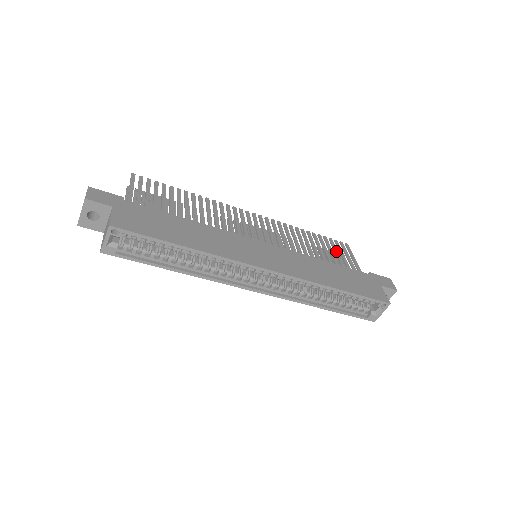
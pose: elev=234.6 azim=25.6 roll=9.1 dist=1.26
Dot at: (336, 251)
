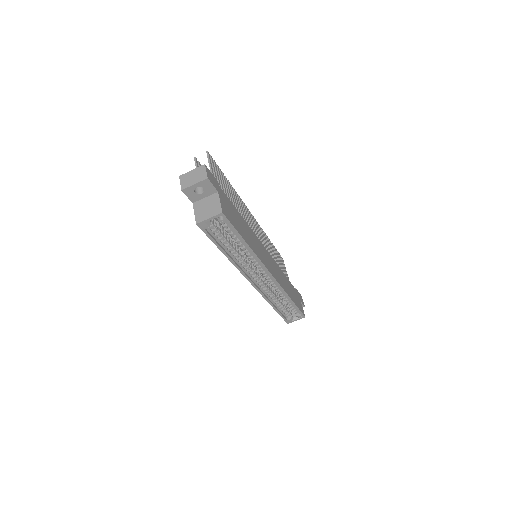
Dot at: (281, 264)
